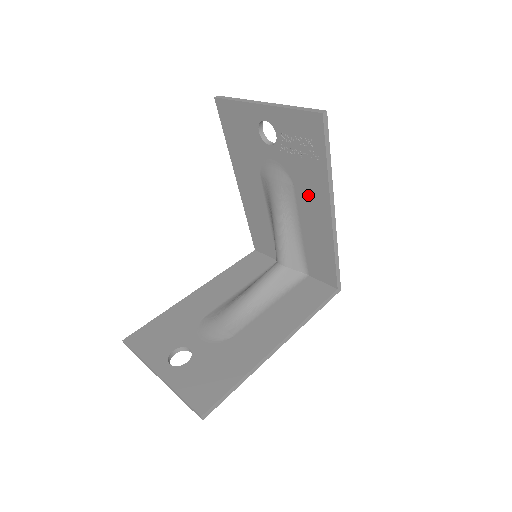
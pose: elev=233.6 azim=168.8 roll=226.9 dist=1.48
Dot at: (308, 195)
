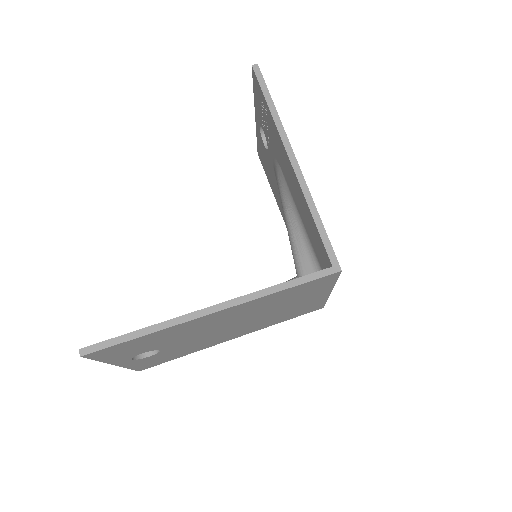
Dot at: (283, 162)
